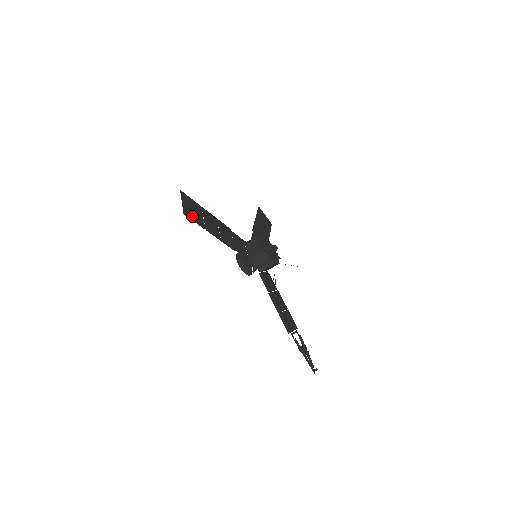
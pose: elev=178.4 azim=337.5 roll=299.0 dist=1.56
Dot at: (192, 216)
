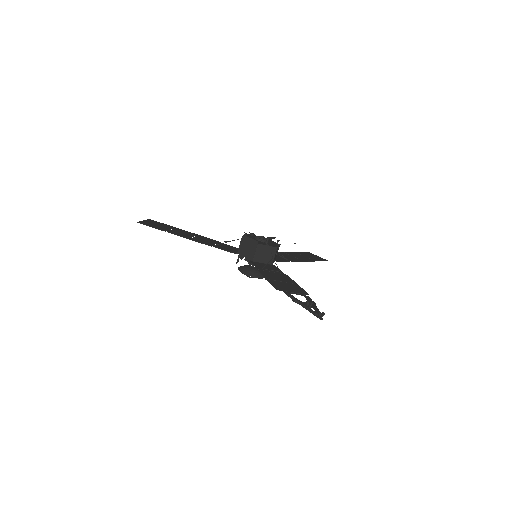
Dot at: (151, 225)
